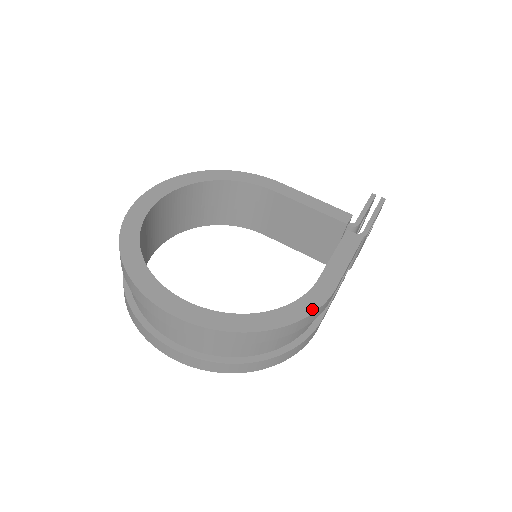
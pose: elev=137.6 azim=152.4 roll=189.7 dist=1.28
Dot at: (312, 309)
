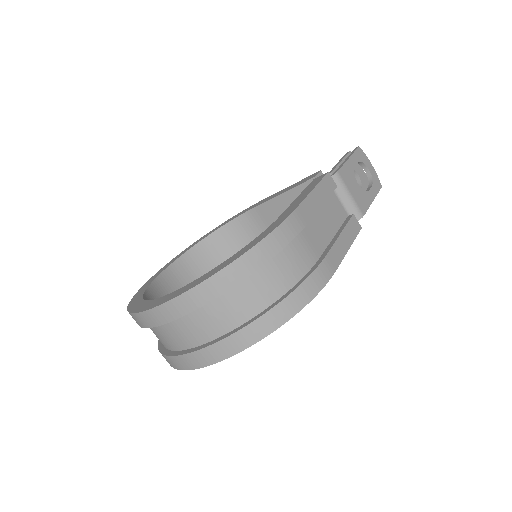
Dot at: (270, 231)
